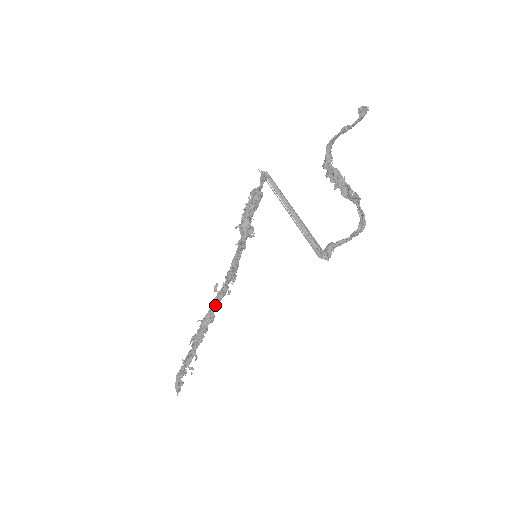
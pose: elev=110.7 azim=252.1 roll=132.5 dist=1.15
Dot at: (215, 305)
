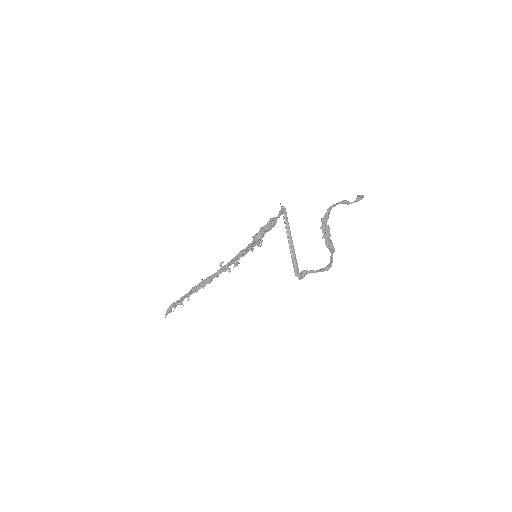
Dot at: (217, 275)
